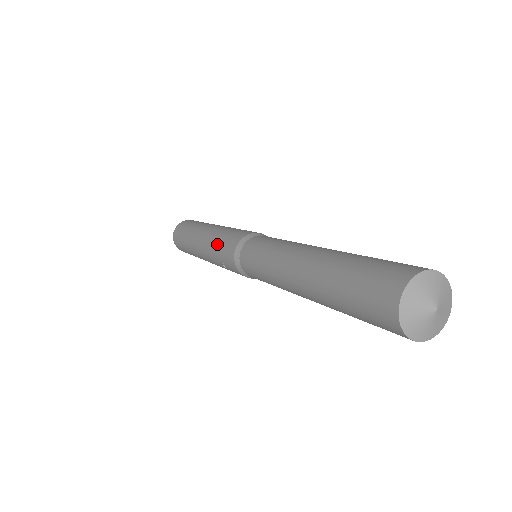
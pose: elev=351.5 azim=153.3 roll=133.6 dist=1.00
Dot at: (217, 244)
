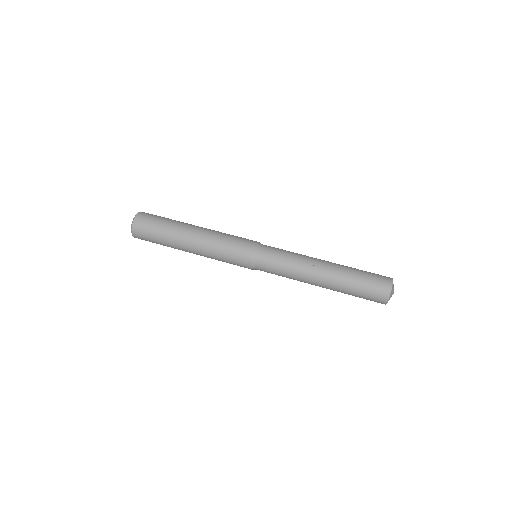
Dot at: (224, 252)
